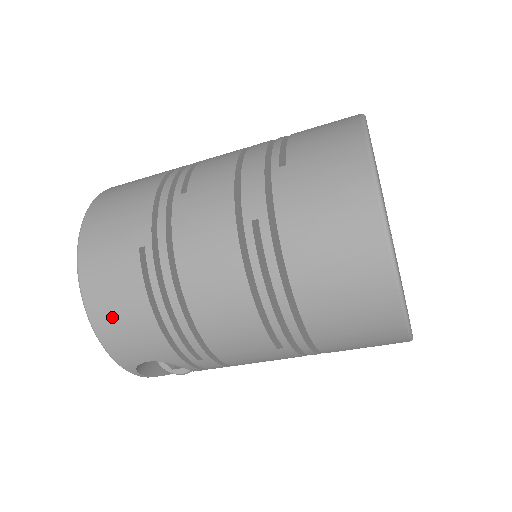
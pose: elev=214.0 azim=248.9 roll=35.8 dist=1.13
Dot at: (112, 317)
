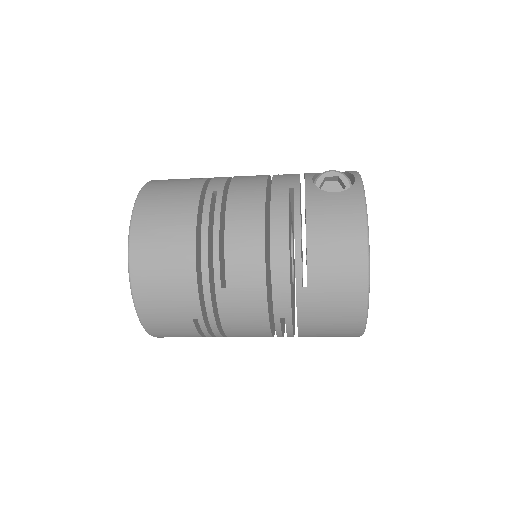
Dot at: occluded
